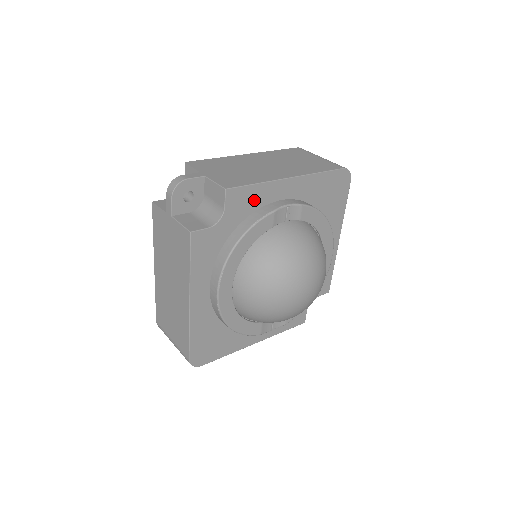
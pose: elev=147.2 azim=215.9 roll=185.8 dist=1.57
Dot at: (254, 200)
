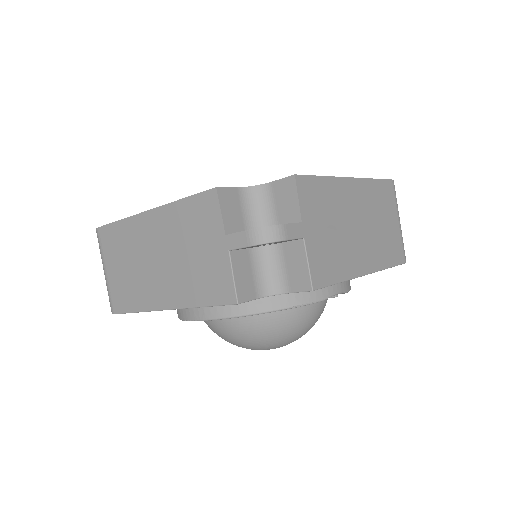
Dot at: occluded
